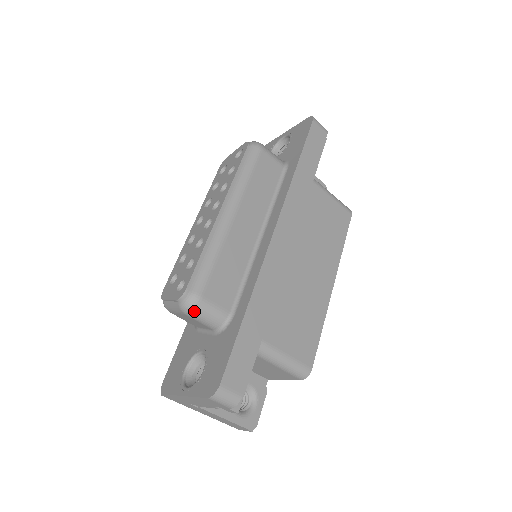
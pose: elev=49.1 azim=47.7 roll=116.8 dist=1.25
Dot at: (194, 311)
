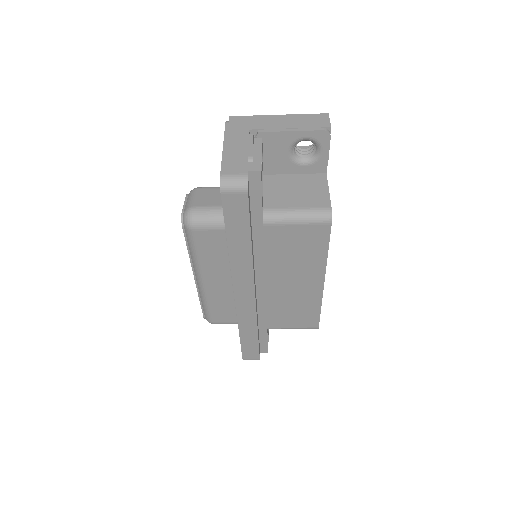
Dot at: occluded
